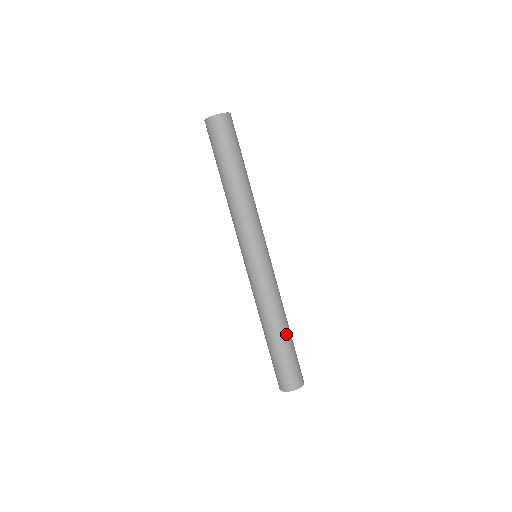
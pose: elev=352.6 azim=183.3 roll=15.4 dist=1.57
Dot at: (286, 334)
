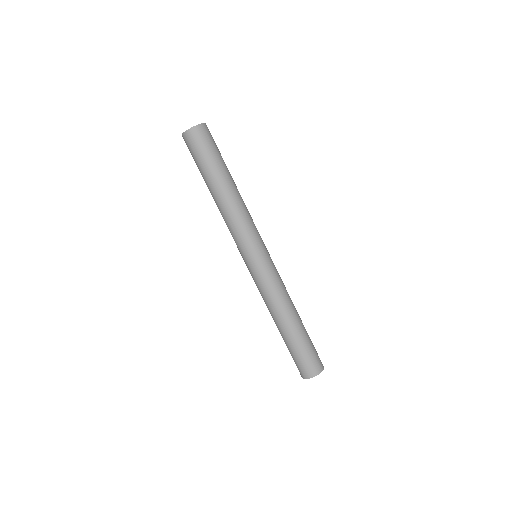
Dot at: occluded
